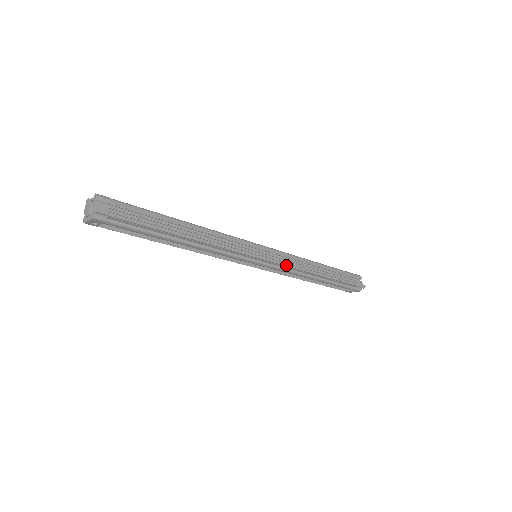
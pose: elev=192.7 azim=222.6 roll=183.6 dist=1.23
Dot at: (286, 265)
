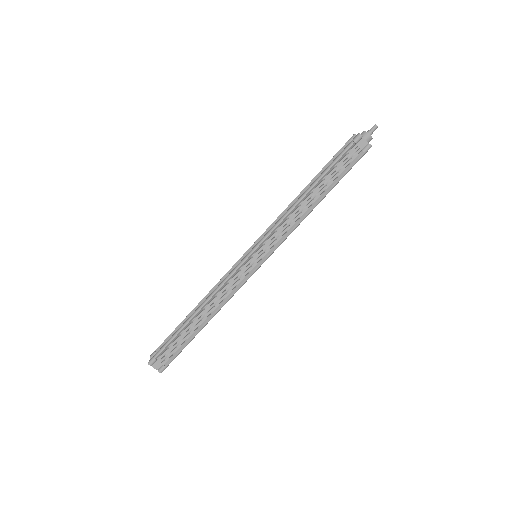
Dot at: (281, 238)
